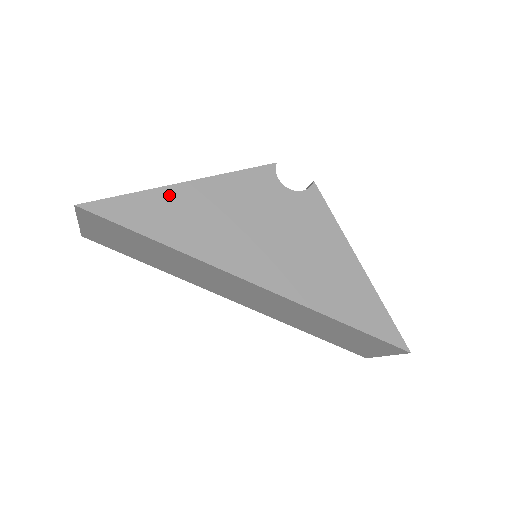
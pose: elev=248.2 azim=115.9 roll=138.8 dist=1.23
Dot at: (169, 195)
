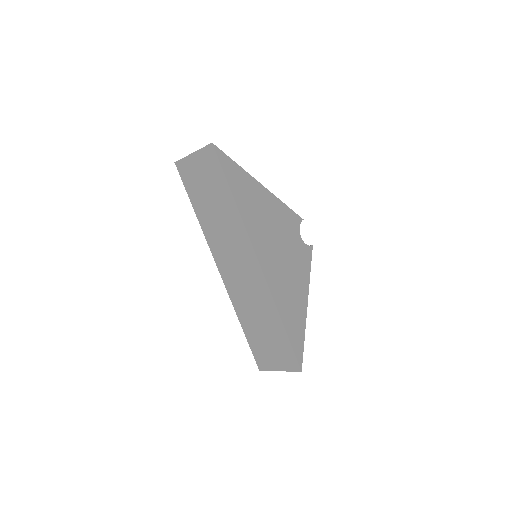
Dot at: (252, 183)
